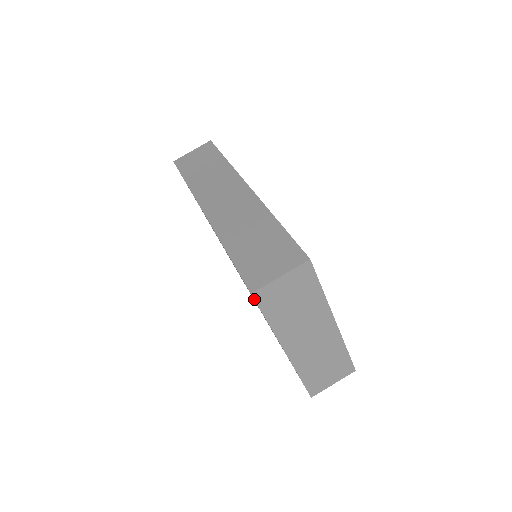
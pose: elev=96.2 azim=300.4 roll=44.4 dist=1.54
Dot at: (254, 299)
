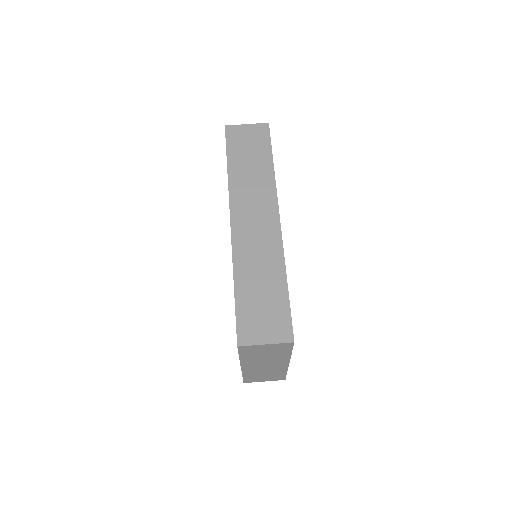
Dot at: (238, 348)
